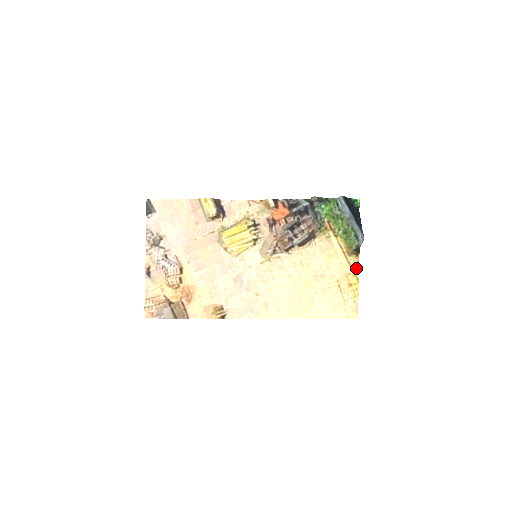
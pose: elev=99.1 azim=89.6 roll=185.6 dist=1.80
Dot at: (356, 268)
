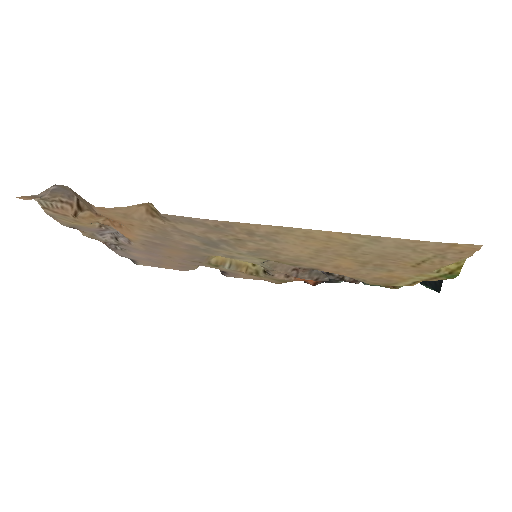
Dot at: (452, 277)
